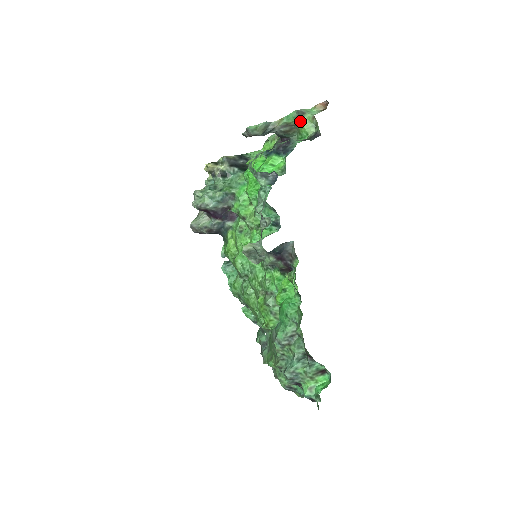
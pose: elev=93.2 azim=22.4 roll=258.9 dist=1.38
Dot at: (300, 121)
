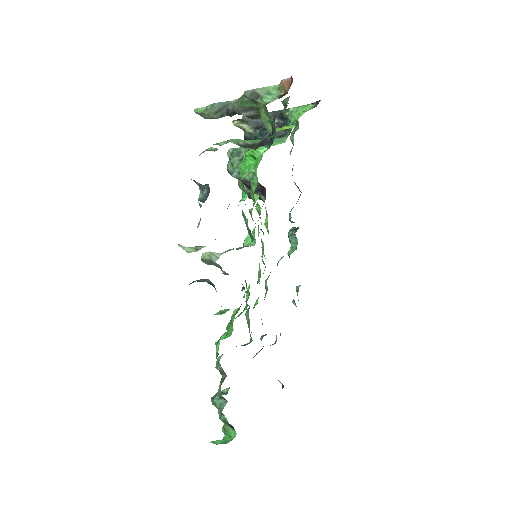
Dot at: (258, 107)
